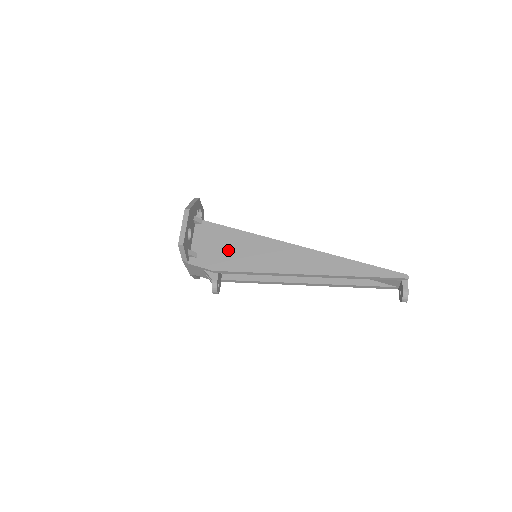
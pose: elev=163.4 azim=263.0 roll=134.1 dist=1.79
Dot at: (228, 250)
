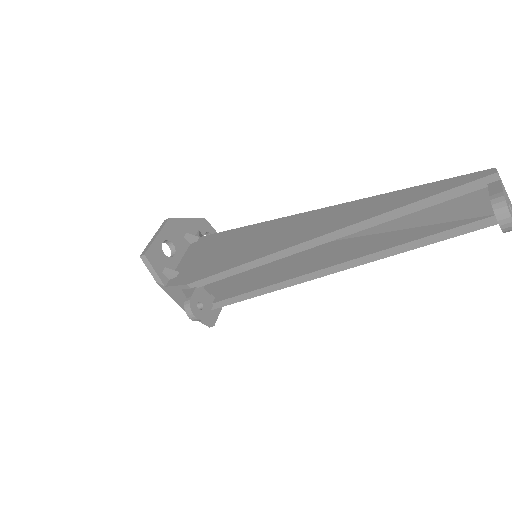
Dot at: (213, 255)
